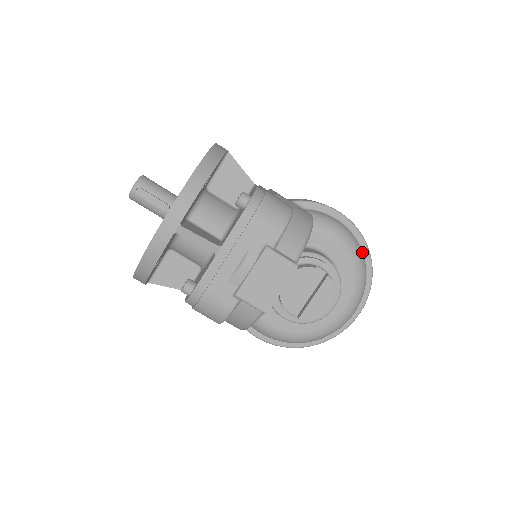
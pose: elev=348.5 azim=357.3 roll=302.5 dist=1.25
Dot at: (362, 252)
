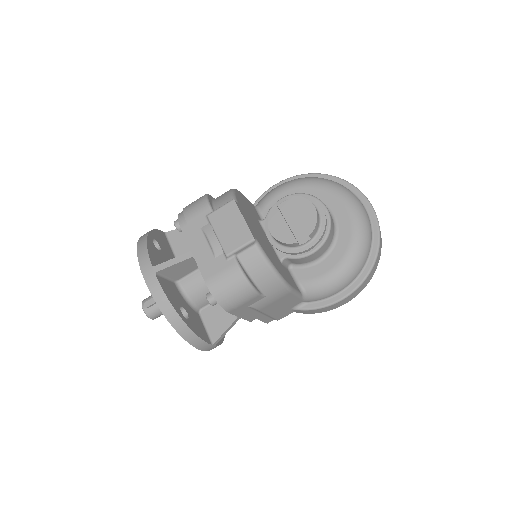
Dot at: occluded
